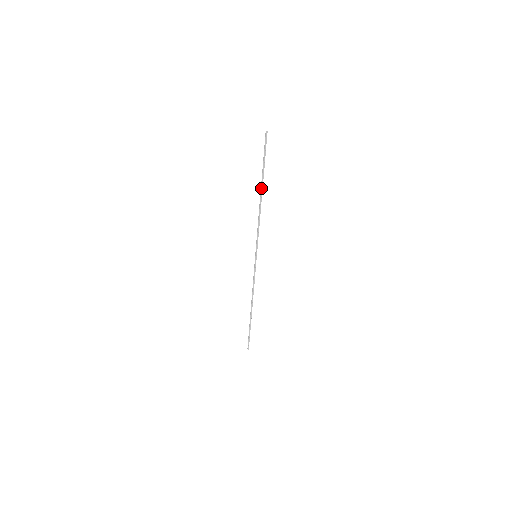
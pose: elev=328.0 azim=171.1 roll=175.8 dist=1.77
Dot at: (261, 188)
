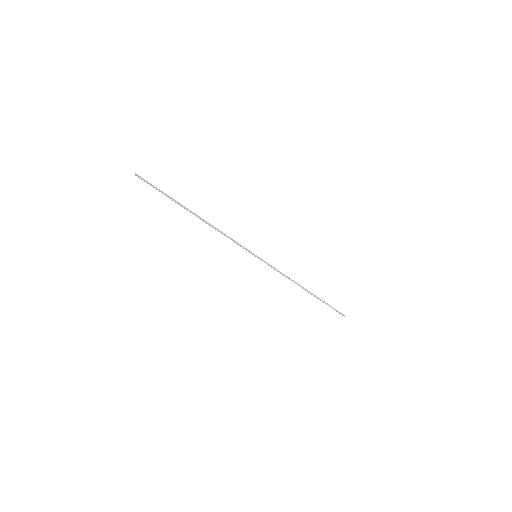
Dot at: (190, 212)
